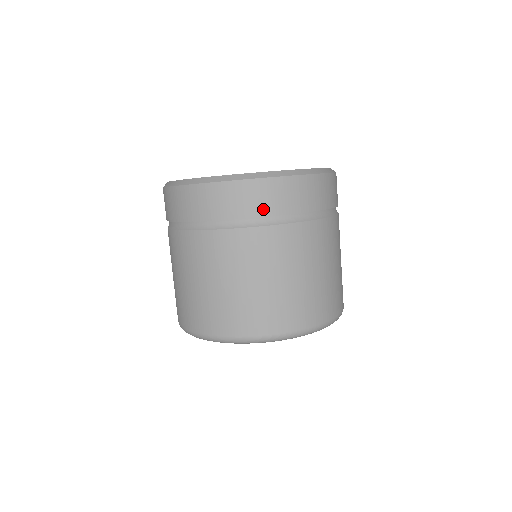
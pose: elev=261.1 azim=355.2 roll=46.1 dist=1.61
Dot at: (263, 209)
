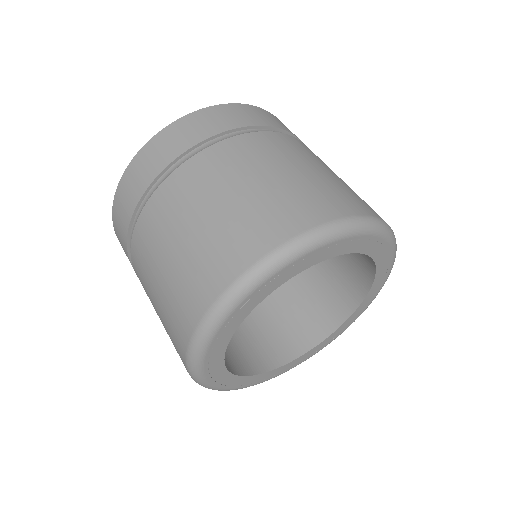
Dot at: (231, 124)
